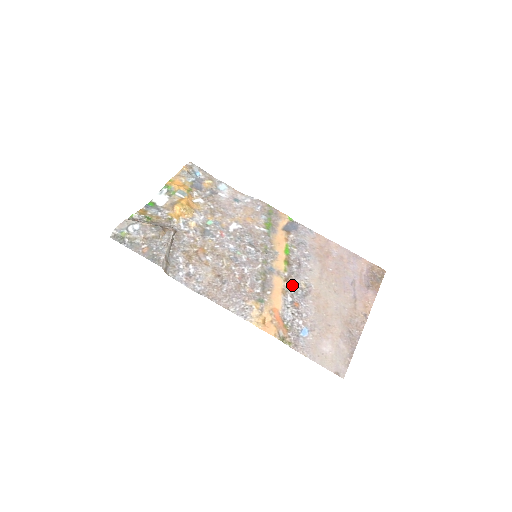
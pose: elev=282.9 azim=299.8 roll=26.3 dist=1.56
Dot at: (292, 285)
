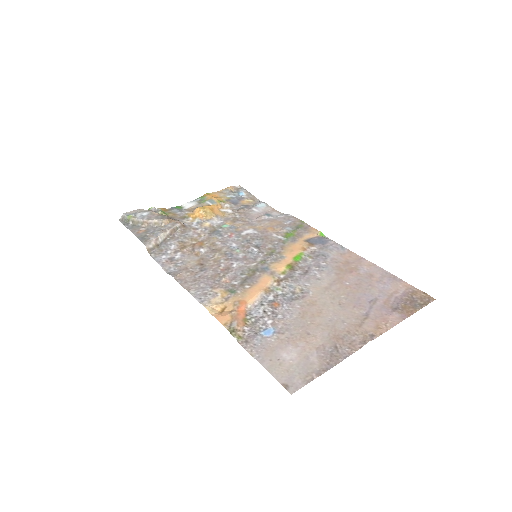
Dot at: (283, 287)
